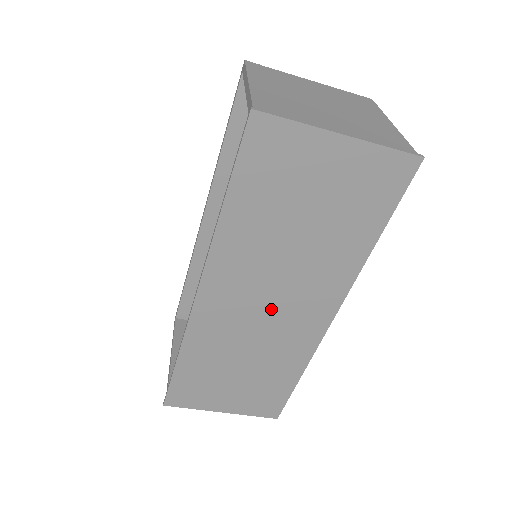
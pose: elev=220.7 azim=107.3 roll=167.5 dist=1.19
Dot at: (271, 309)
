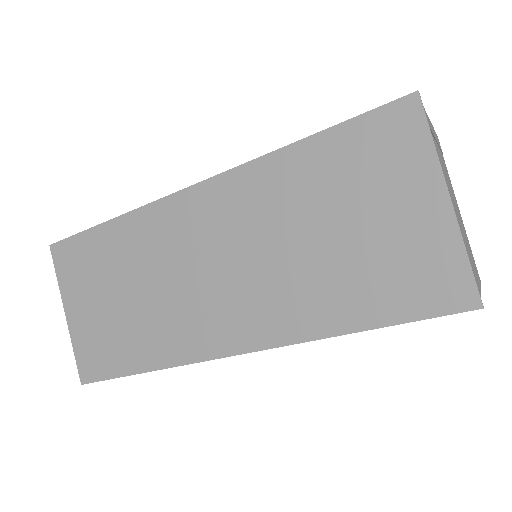
Dot at: (212, 275)
